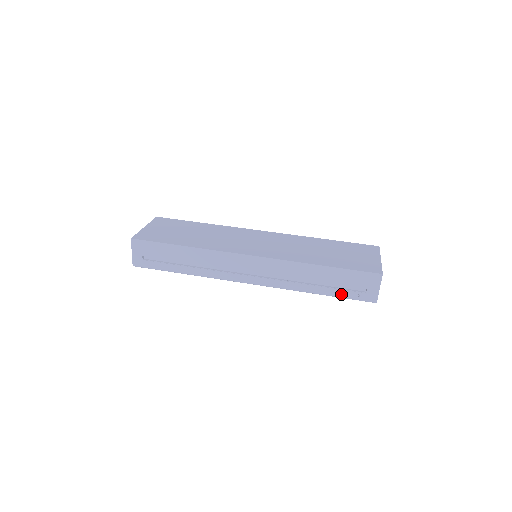
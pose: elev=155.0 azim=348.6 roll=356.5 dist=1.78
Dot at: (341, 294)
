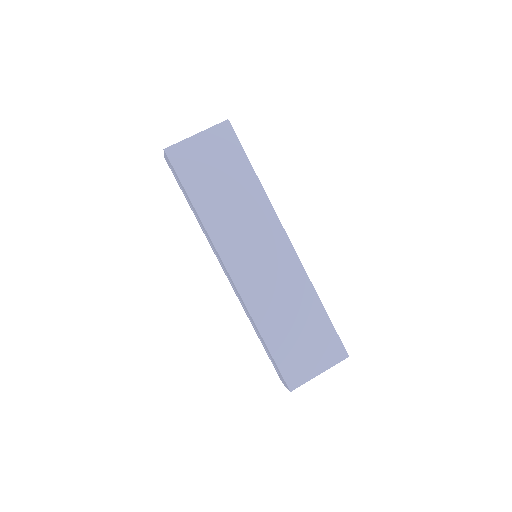
Dot at: (268, 354)
